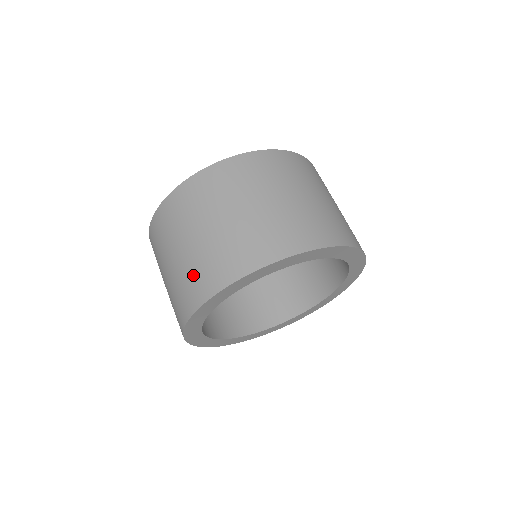
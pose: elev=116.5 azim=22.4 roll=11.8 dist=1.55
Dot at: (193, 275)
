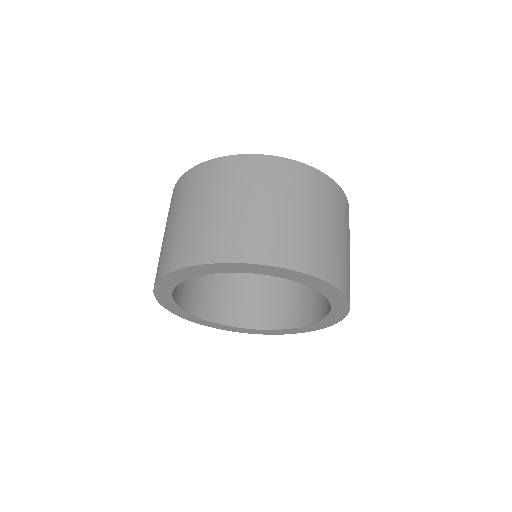
Dot at: occluded
